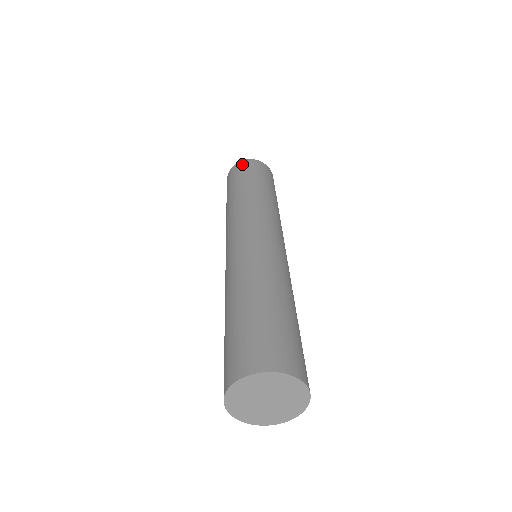
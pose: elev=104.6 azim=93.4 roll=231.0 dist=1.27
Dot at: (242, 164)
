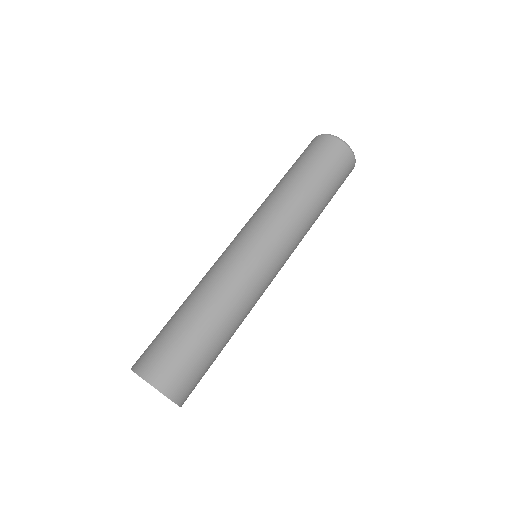
Dot at: (321, 141)
